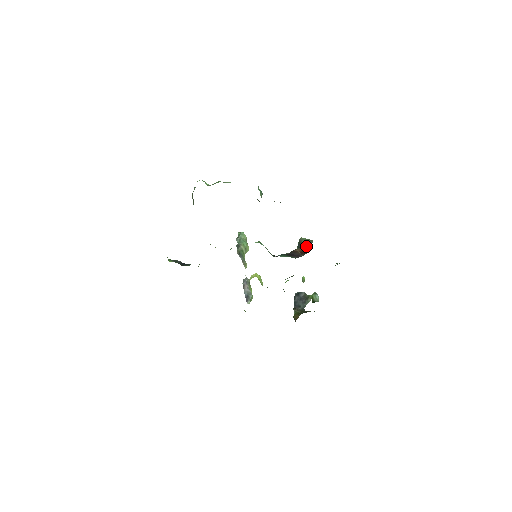
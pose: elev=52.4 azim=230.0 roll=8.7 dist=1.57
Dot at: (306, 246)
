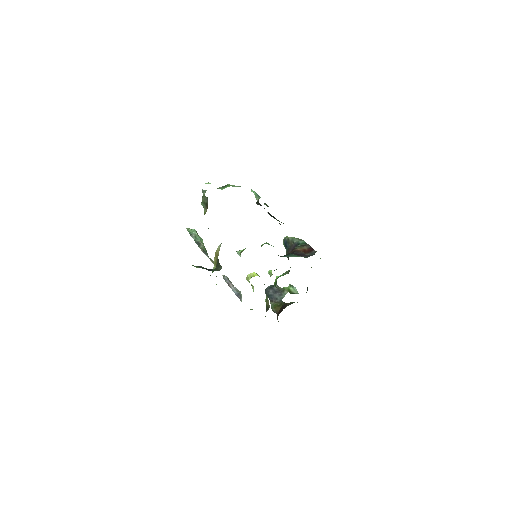
Dot at: (306, 245)
